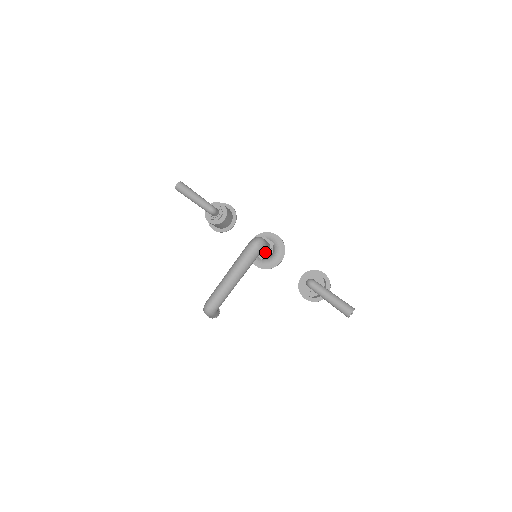
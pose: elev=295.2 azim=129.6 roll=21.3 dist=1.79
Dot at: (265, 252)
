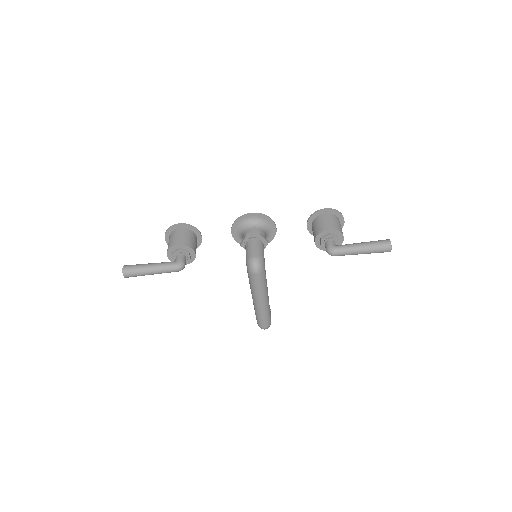
Dot at: occluded
